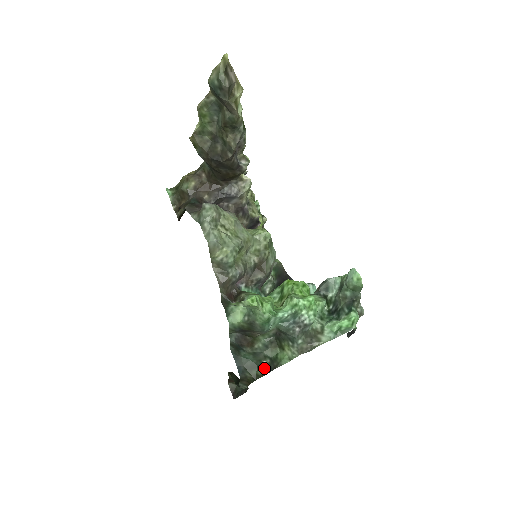
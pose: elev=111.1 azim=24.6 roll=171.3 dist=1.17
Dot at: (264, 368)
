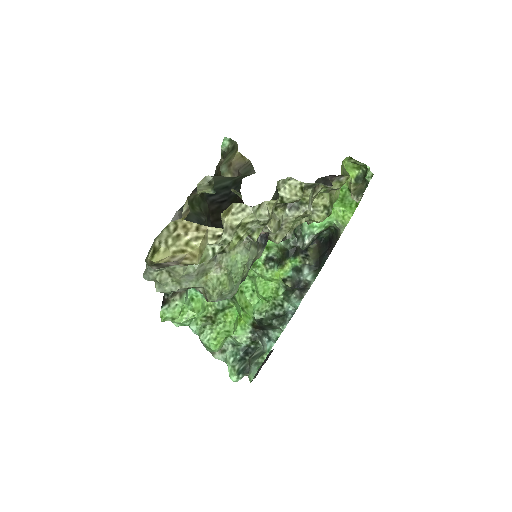
Dot at: occluded
